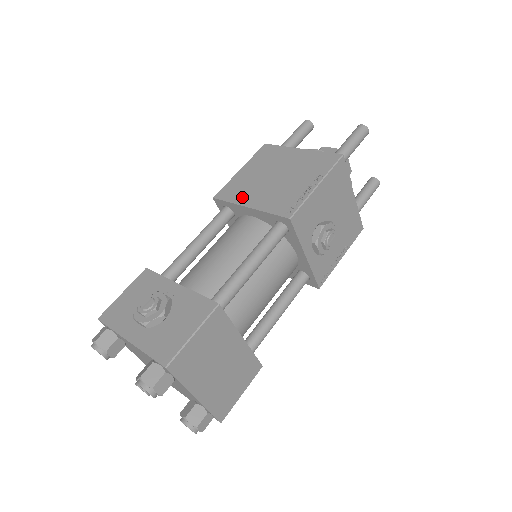
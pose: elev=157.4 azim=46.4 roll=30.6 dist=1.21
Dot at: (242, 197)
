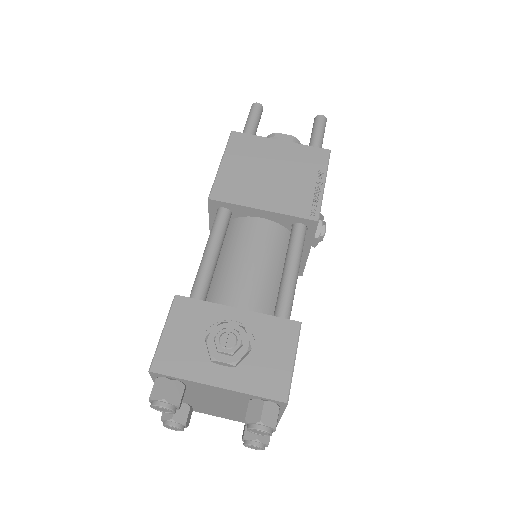
Dot at: (247, 198)
